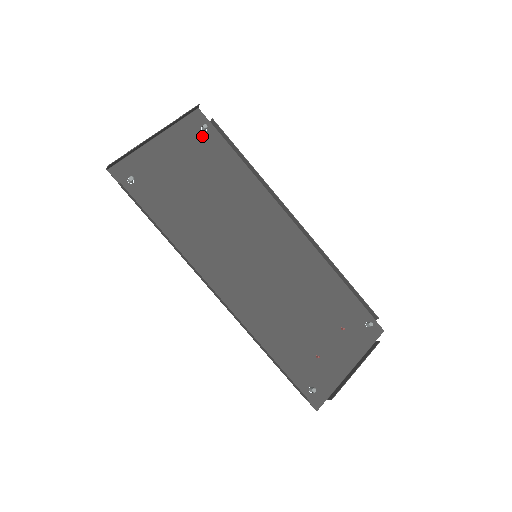
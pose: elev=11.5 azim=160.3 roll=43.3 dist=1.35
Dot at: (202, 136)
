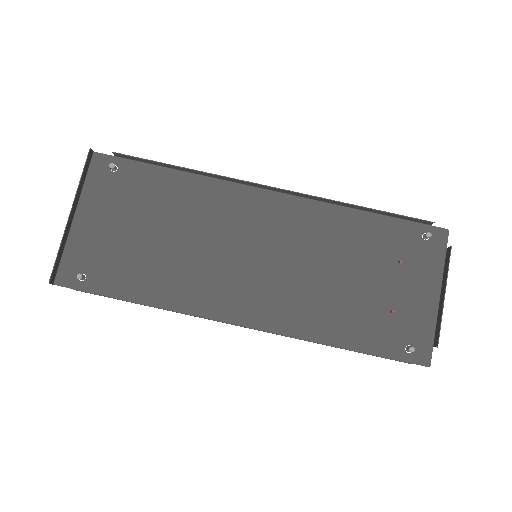
Dot at: (117, 177)
